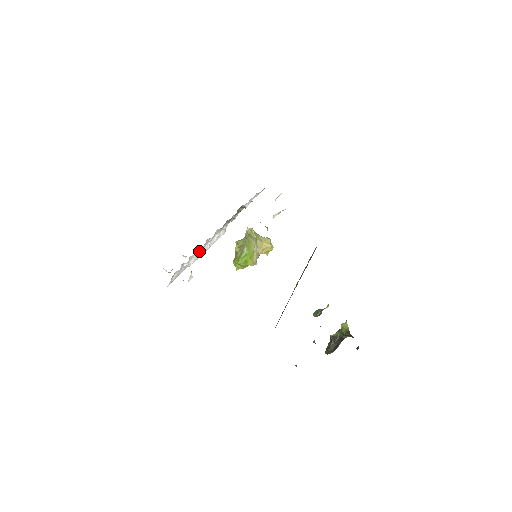
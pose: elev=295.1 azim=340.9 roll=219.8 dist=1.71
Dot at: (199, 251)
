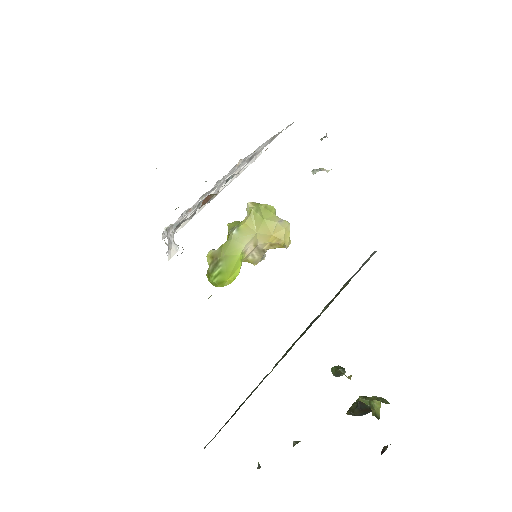
Dot at: occluded
